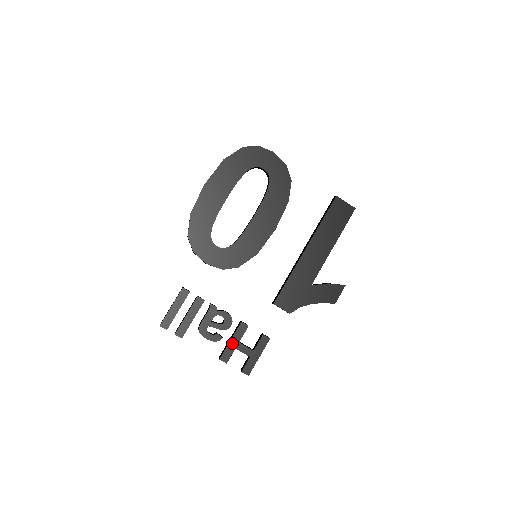
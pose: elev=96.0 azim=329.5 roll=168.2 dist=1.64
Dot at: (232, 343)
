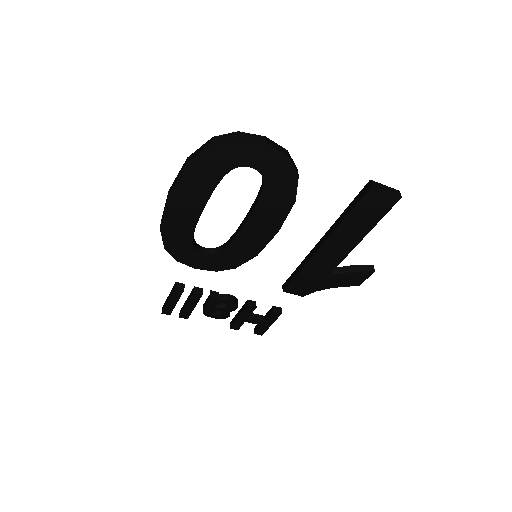
Dot at: (241, 319)
